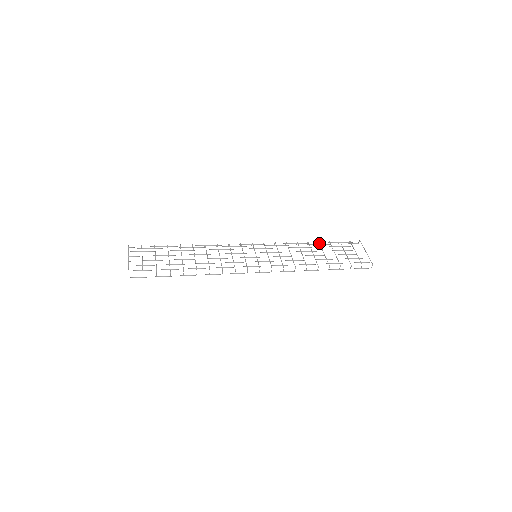
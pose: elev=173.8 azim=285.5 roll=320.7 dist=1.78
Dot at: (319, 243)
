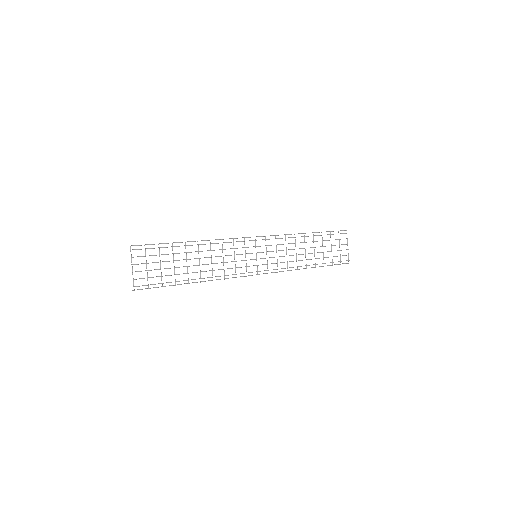
Dot at: (313, 236)
